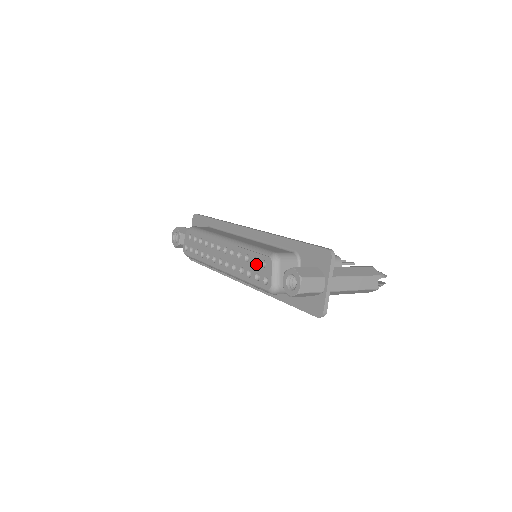
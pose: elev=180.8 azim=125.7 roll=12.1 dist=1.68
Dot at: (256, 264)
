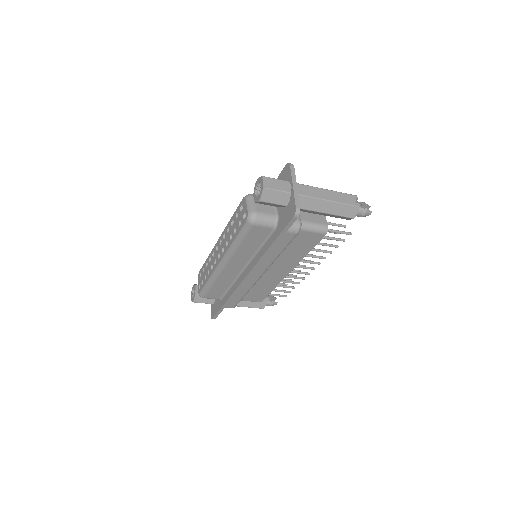
Dot at: occluded
